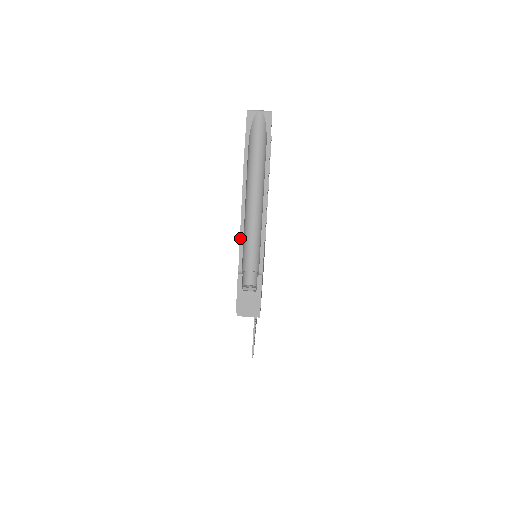
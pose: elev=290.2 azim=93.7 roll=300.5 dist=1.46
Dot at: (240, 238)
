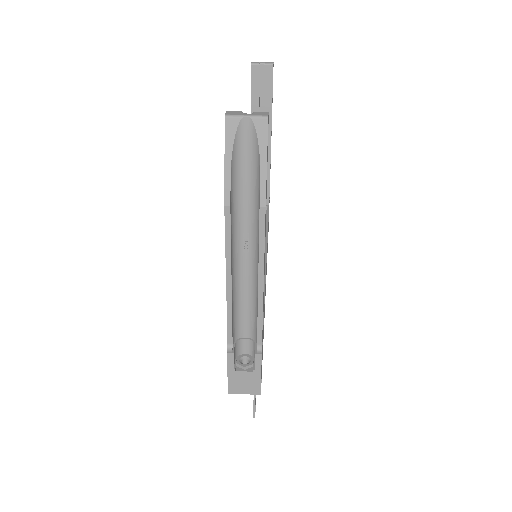
Dot at: (227, 308)
